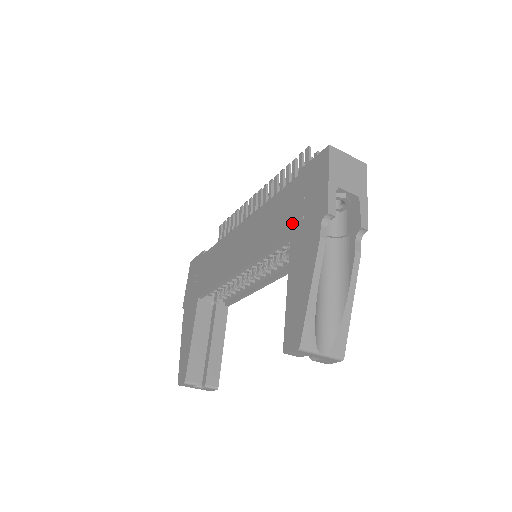
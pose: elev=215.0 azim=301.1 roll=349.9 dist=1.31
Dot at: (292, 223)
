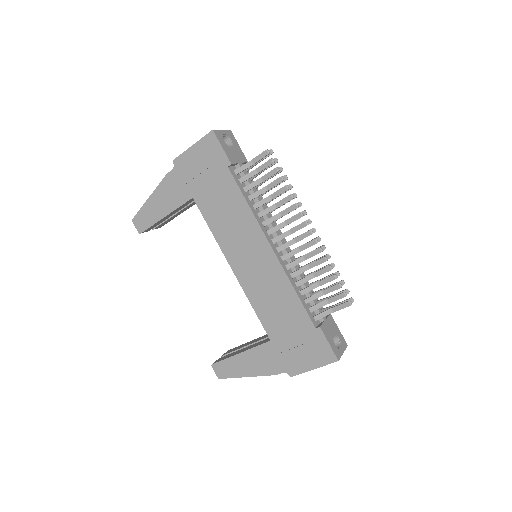
Dot at: (280, 339)
